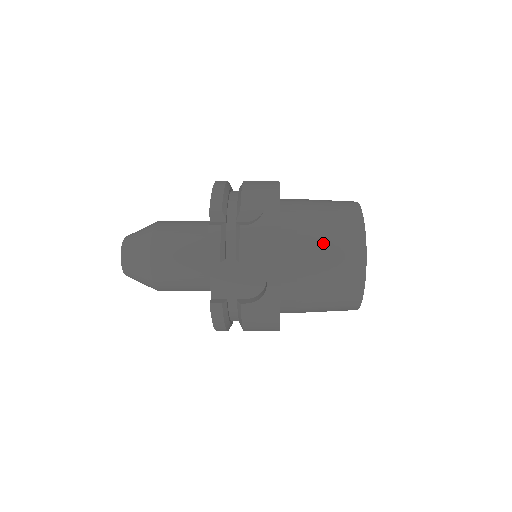
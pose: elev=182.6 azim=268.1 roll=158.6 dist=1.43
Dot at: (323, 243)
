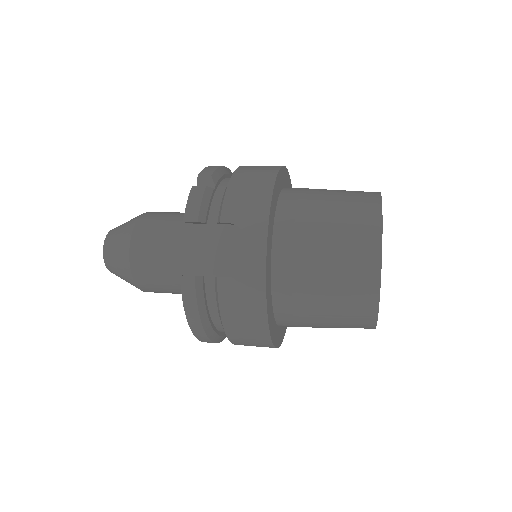
Dot at: (327, 216)
